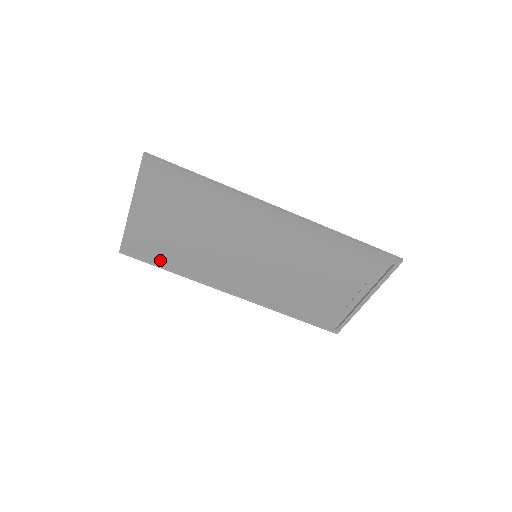
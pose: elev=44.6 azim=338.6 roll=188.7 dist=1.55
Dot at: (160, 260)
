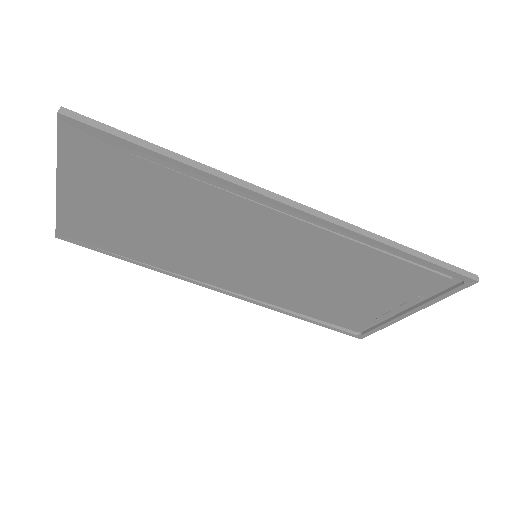
Dot at: (116, 250)
